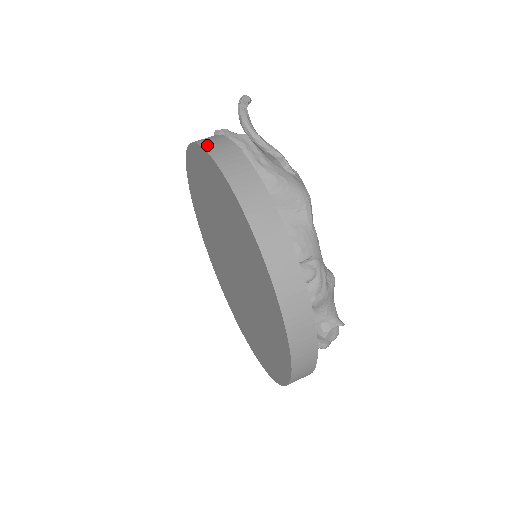
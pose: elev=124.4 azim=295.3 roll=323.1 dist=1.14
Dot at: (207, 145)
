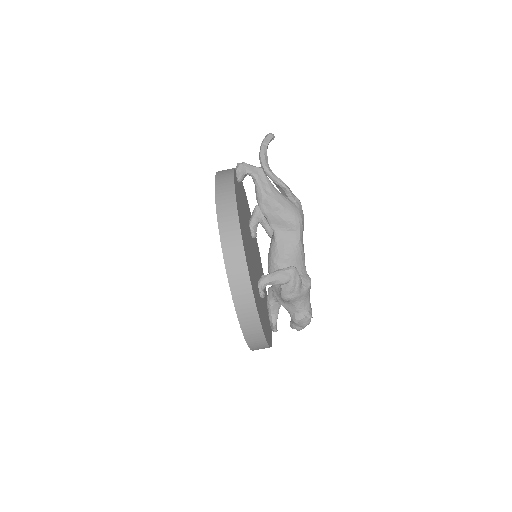
Dot at: (218, 183)
